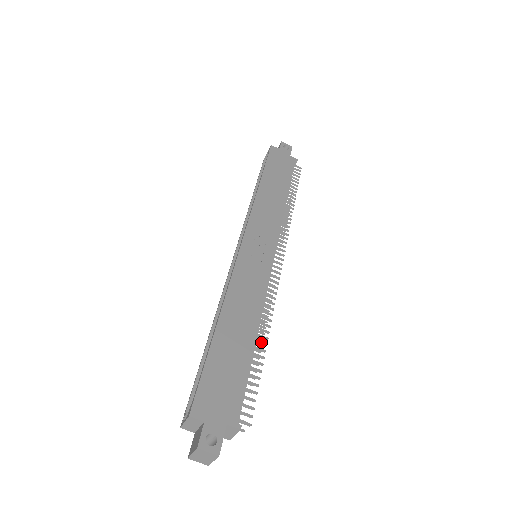
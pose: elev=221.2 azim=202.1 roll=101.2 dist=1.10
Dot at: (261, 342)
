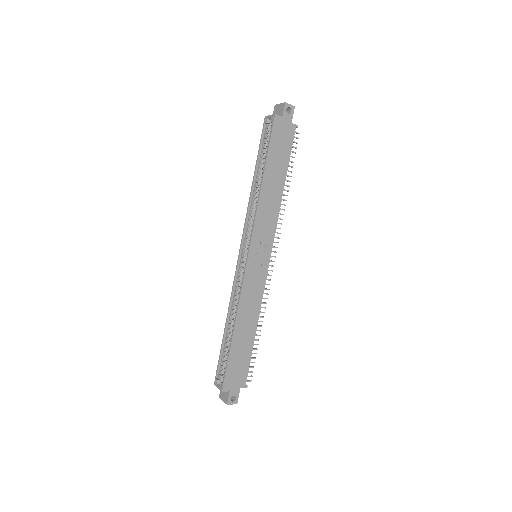
Dot at: occluded
